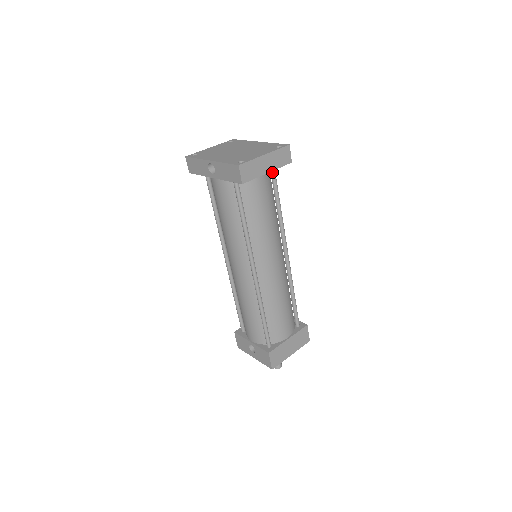
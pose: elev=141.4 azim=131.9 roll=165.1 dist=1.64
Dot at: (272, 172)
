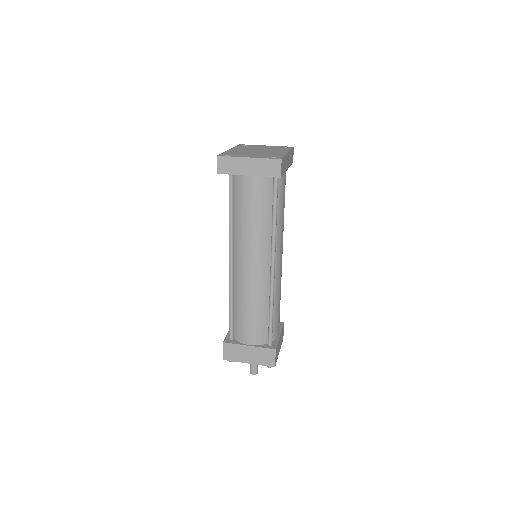
Dot at: (273, 182)
